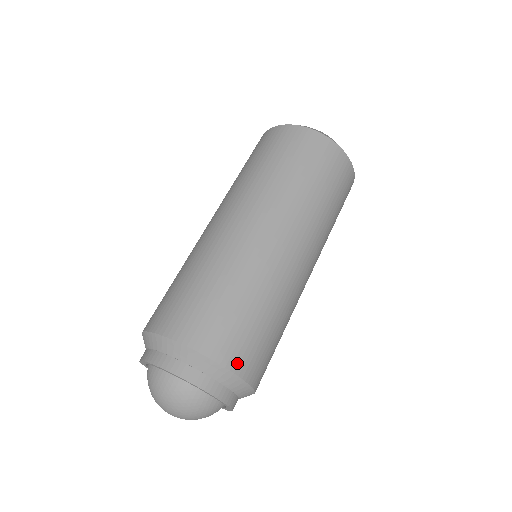
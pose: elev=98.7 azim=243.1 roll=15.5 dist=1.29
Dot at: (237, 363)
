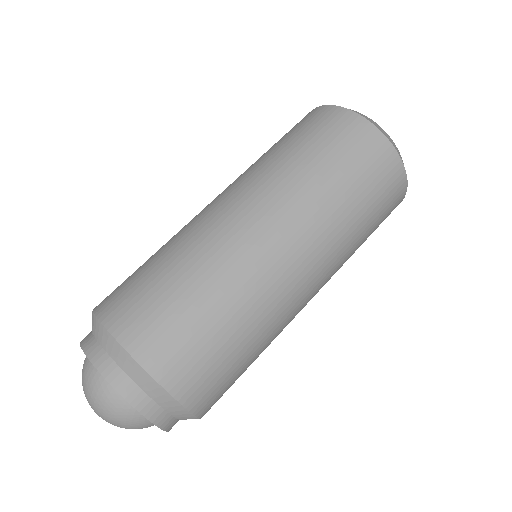
Dot at: (159, 365)
